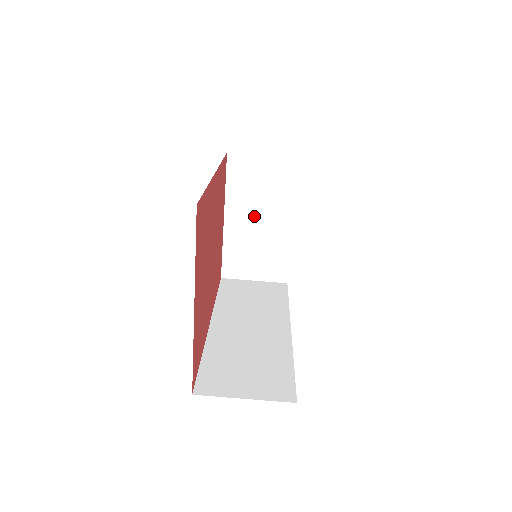
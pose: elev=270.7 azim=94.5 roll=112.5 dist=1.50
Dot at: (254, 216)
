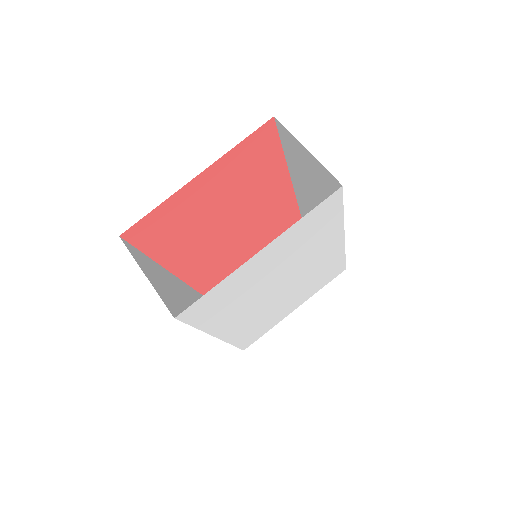
Dot at: occluded
